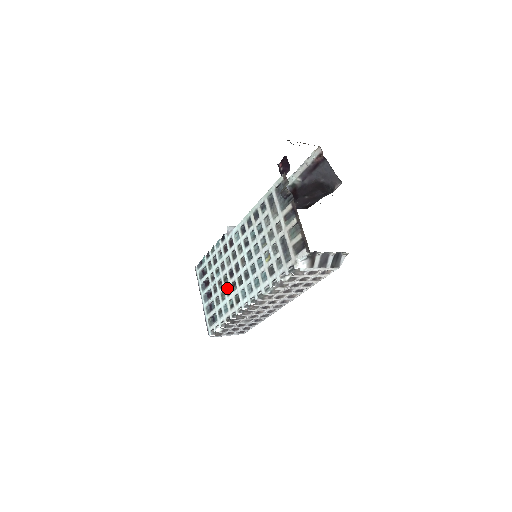
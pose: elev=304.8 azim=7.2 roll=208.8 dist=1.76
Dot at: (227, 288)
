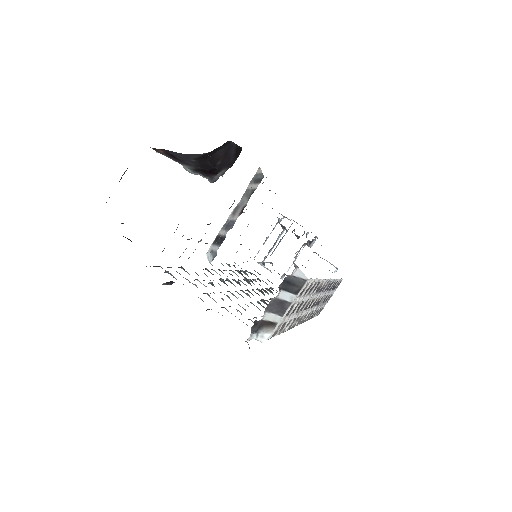
Dot at: occluded
